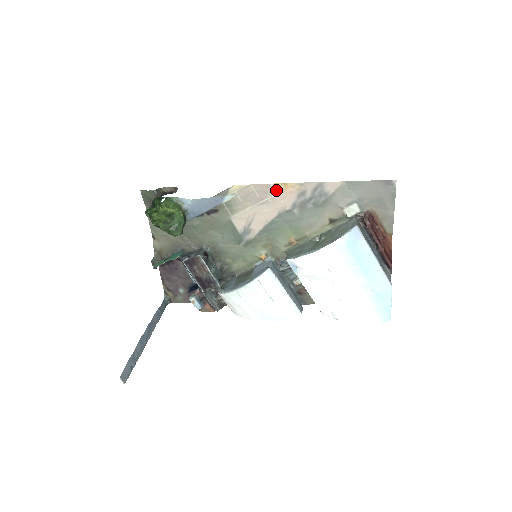
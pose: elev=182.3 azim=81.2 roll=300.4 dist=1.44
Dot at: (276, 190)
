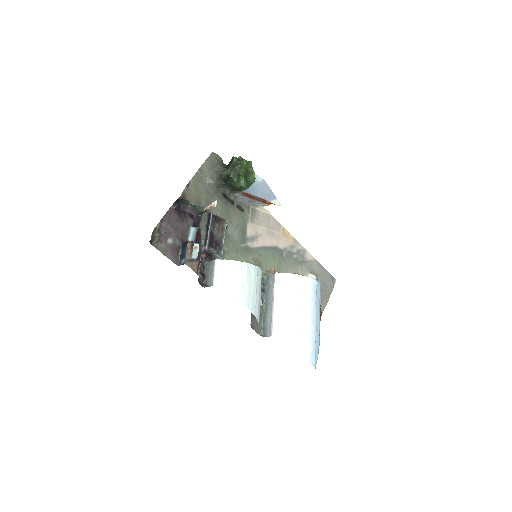
Dot at: (282, 232)
